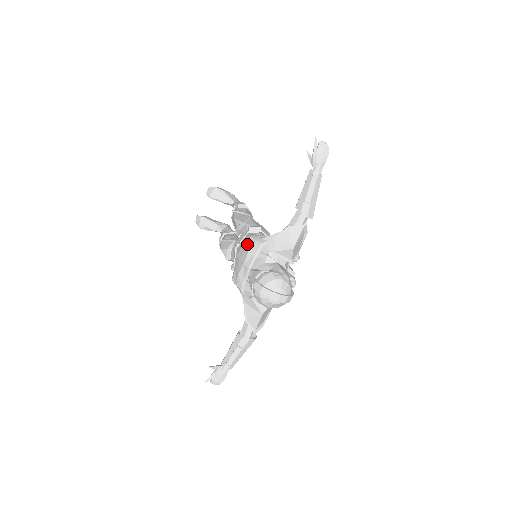
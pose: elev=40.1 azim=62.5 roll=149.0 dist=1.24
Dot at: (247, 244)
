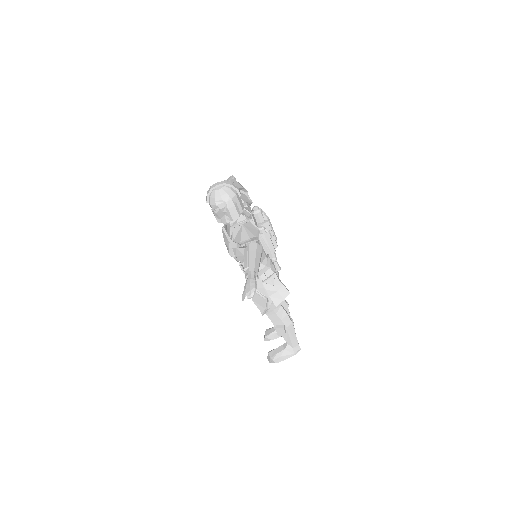
Dot at: occluded
